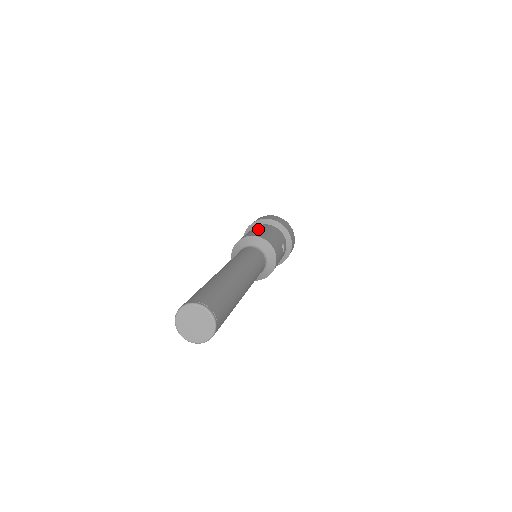
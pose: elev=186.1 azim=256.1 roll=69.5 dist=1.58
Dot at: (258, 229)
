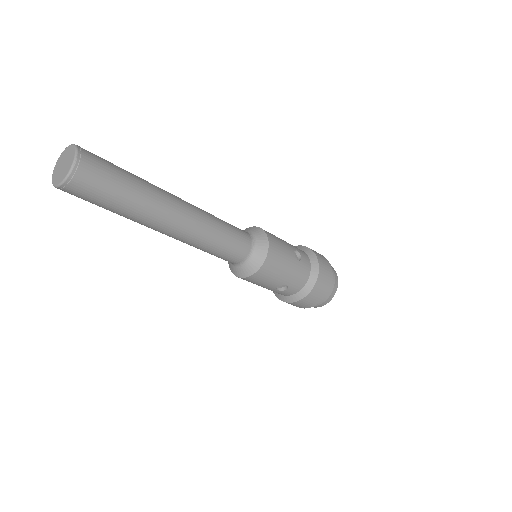
Dot at: occluded
